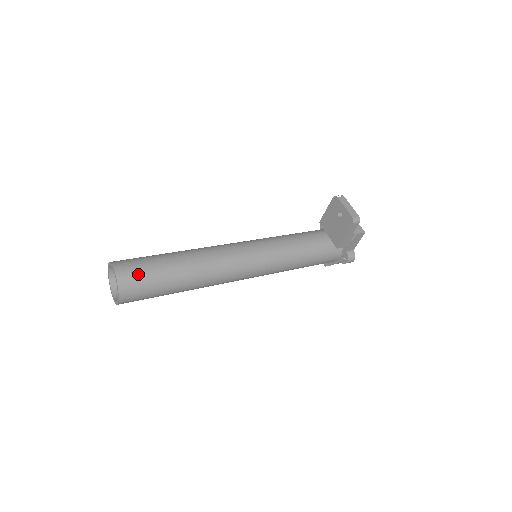
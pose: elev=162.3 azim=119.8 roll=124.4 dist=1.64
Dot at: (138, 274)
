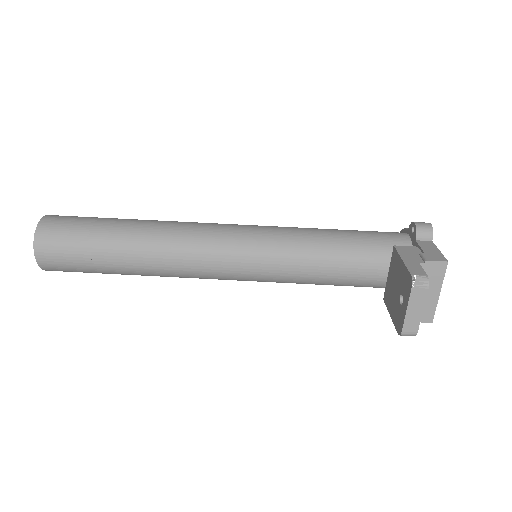
Dot at: (65, 265)
